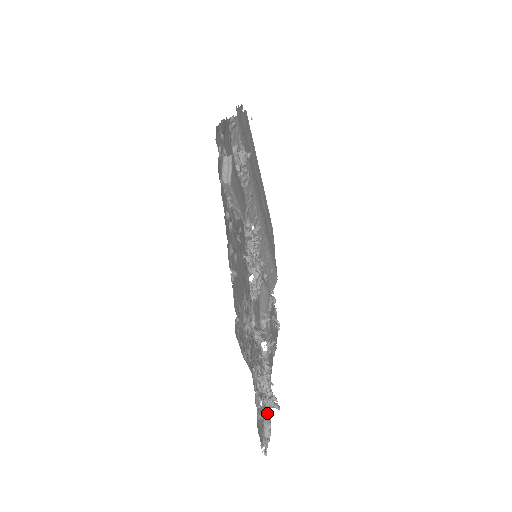
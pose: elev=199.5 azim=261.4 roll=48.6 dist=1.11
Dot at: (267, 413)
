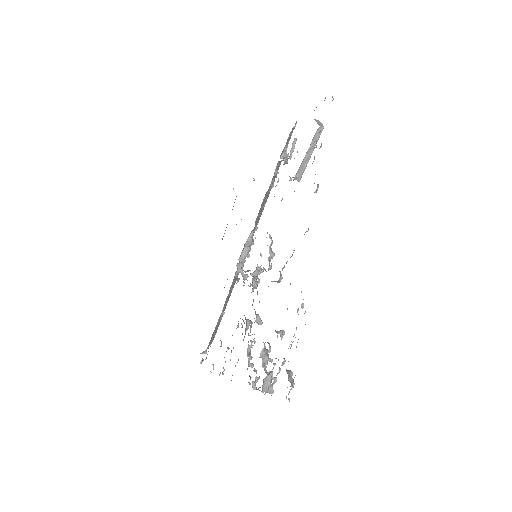
Dot at: occluded
